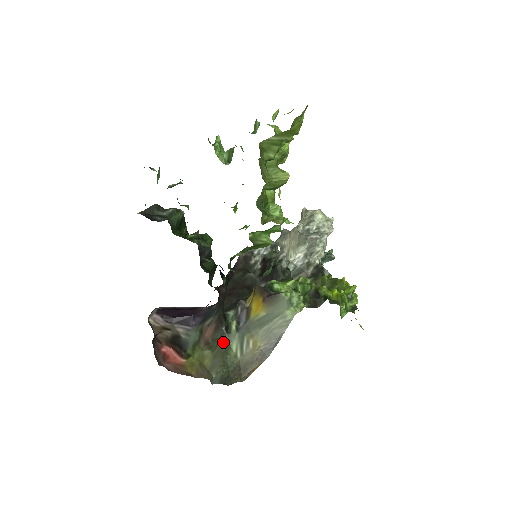
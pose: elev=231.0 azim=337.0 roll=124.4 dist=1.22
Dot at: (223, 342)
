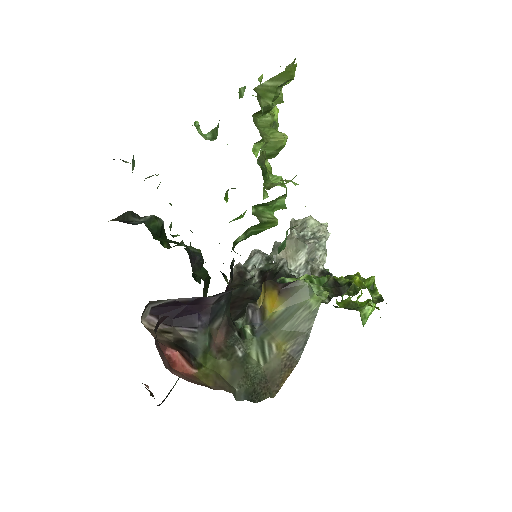
Dot at: (239, 349)
